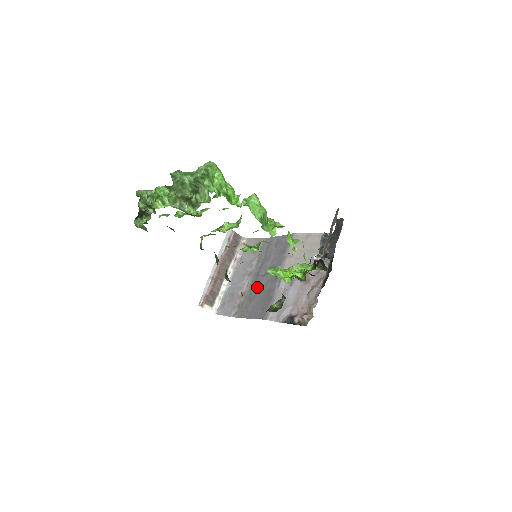
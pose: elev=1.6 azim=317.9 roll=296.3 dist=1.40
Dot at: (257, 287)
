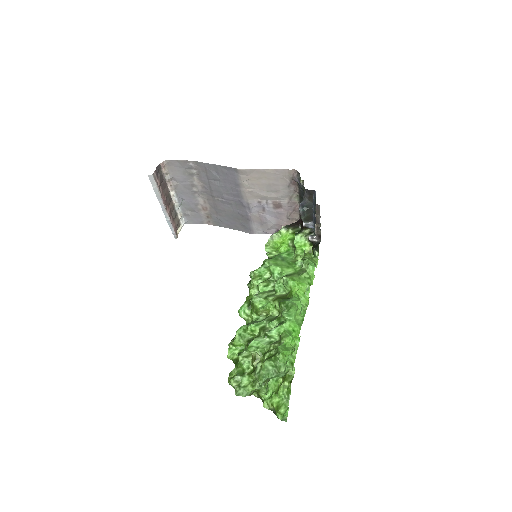
Dot at: (221, 207)
